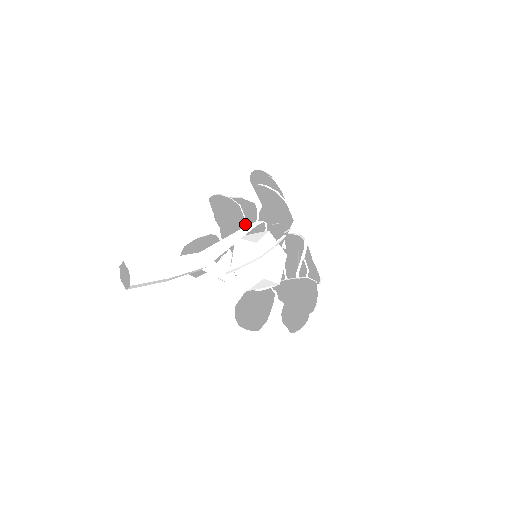
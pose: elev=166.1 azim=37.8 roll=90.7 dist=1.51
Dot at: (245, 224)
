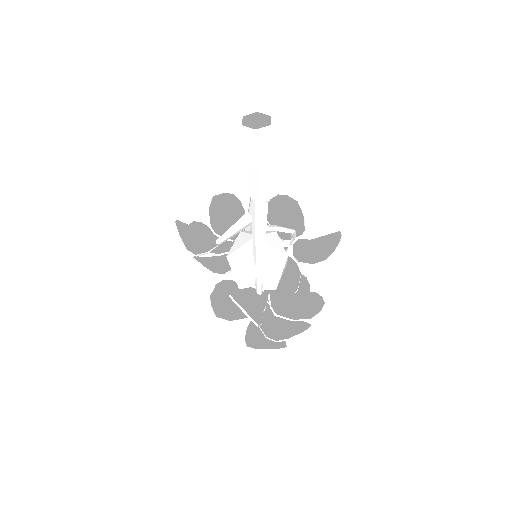
Dot at: (214, 251)
